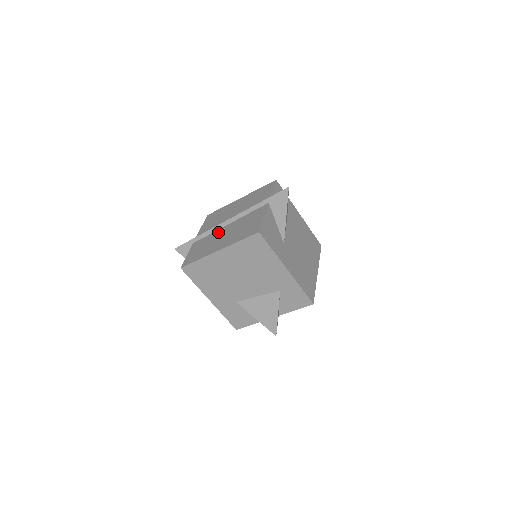
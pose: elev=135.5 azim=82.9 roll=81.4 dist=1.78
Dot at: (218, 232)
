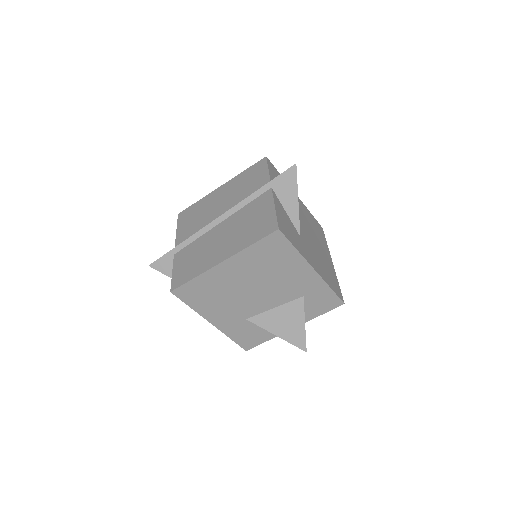
Dot at: (209, 235)
